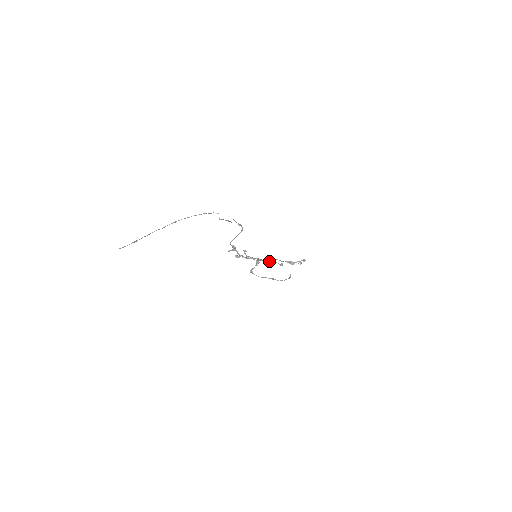
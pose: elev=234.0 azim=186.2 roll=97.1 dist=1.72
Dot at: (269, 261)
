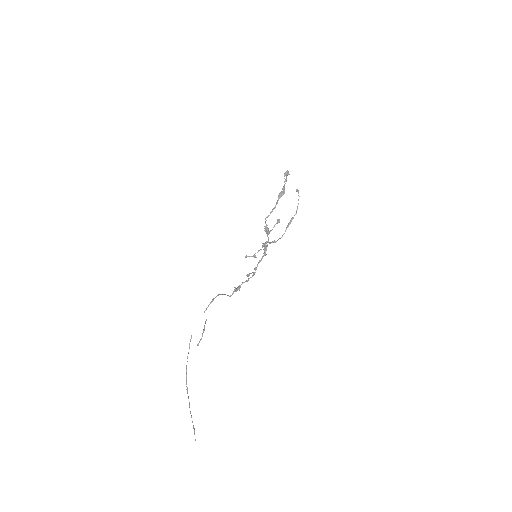
Dot at: occluded
